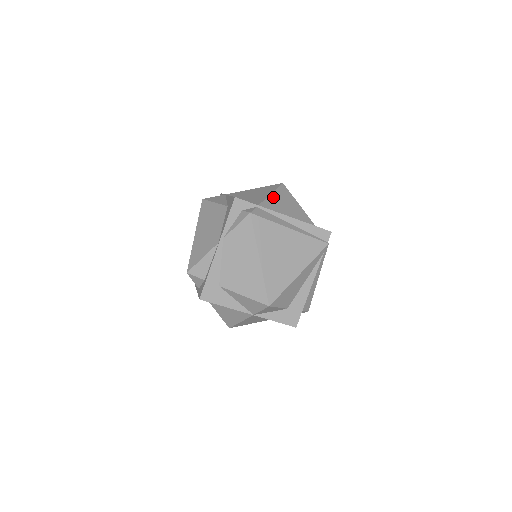
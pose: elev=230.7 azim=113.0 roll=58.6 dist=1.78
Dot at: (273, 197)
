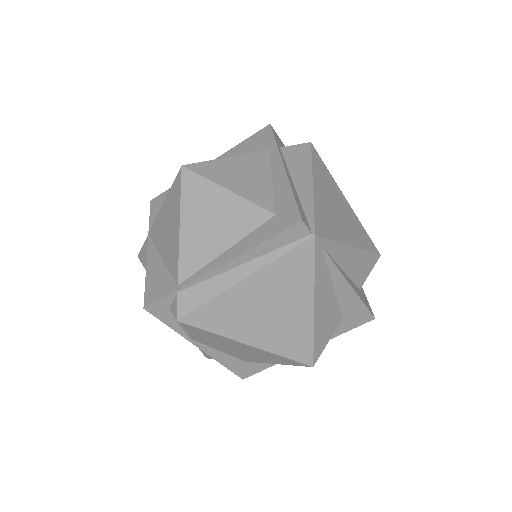
Dot at: (186, 231)
